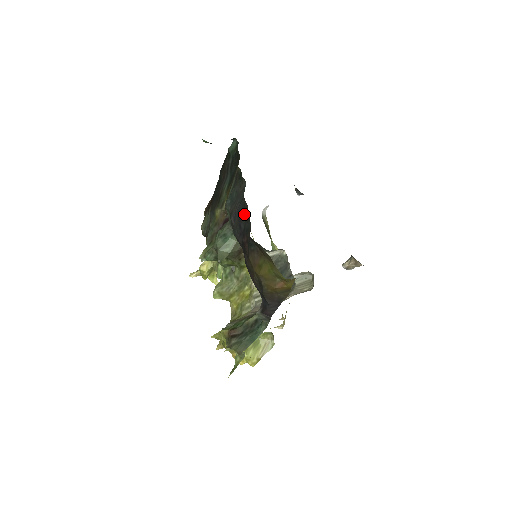
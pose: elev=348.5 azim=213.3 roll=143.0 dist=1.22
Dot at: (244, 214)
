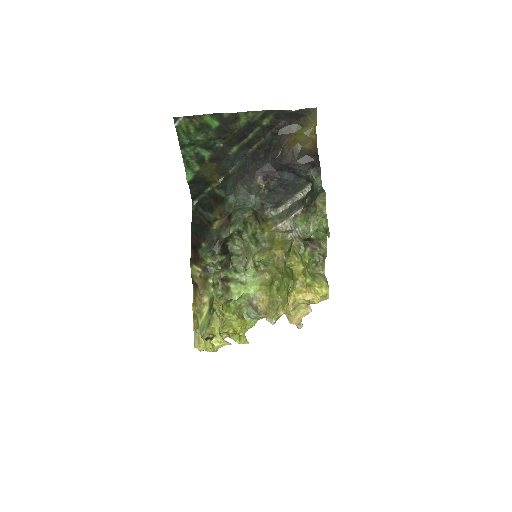
Dot at: (258, 151)
